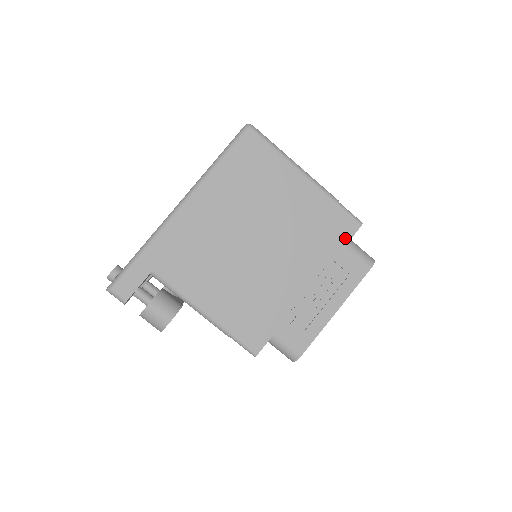
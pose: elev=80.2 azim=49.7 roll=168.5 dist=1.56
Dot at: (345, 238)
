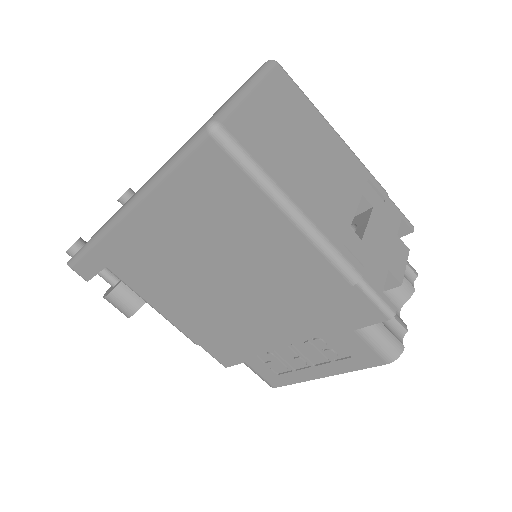
Dot at: (356, 323)
